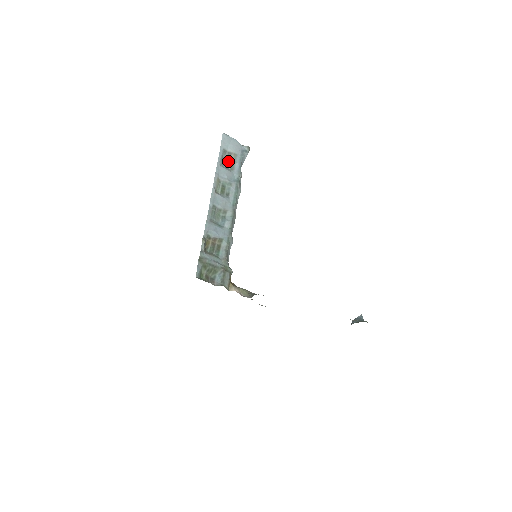
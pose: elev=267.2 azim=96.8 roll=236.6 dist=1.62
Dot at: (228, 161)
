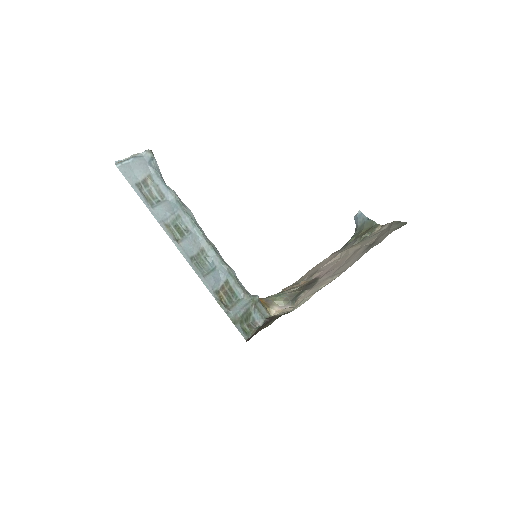
Dot at: (151, 192)
